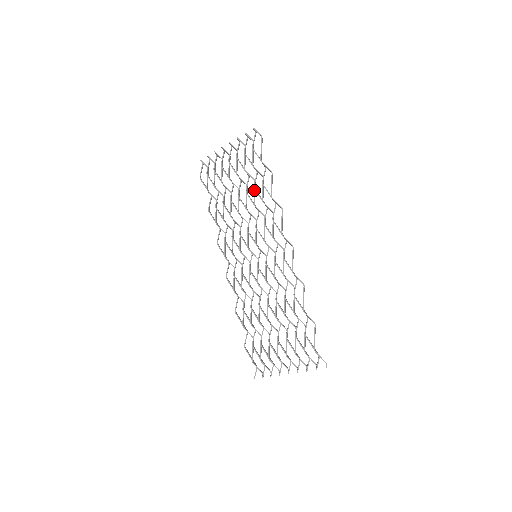
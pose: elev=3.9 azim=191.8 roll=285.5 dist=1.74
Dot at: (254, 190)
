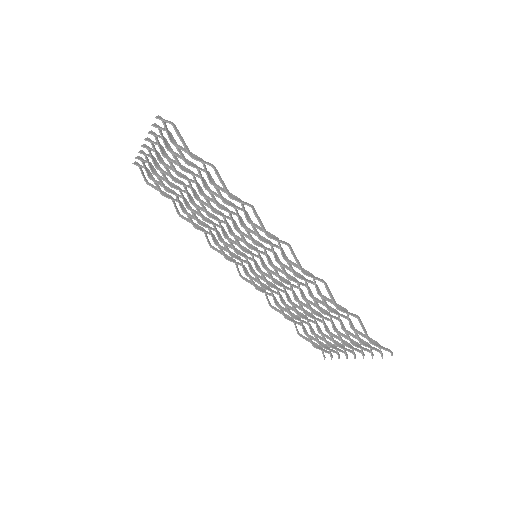
Dot at: (207, 190)
